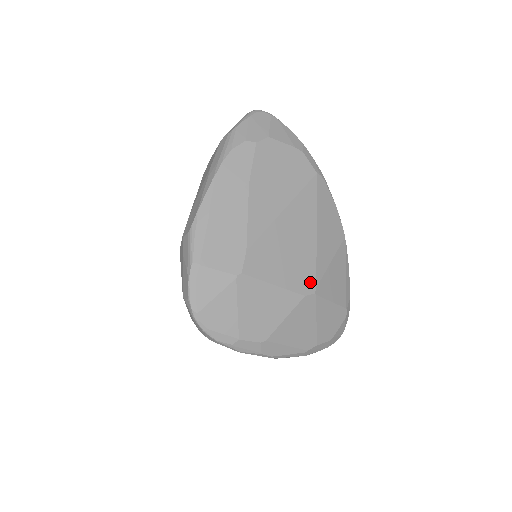
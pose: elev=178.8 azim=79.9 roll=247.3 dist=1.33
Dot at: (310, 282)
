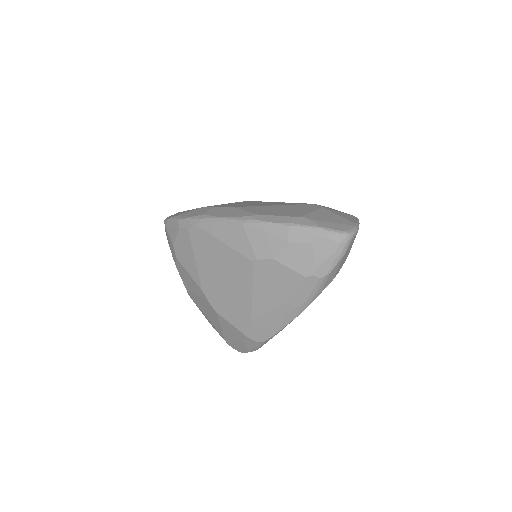
Dot at: occluded
